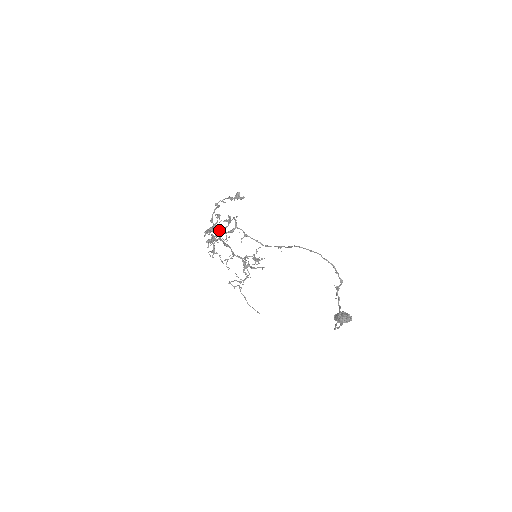
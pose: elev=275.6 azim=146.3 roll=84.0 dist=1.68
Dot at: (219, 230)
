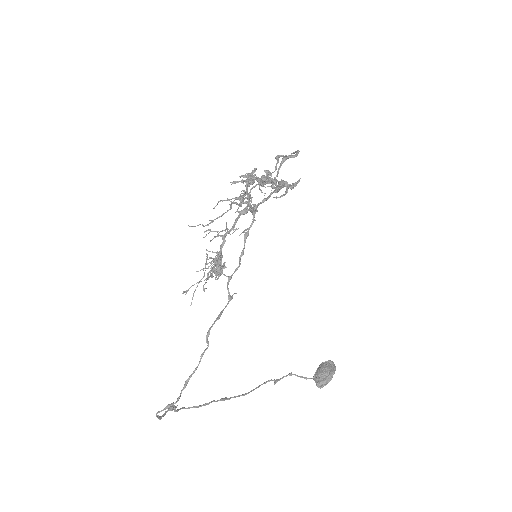
Dot at: (246, 192)
